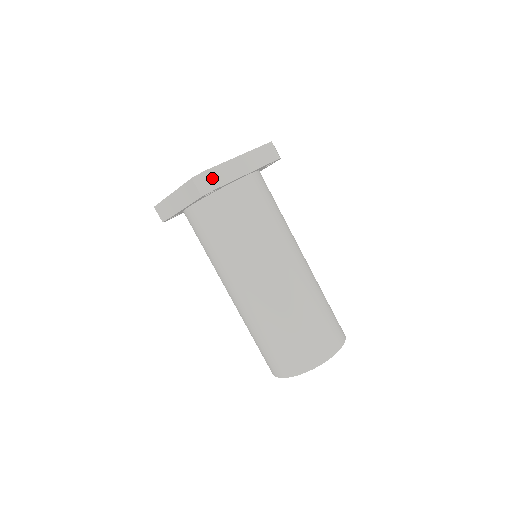
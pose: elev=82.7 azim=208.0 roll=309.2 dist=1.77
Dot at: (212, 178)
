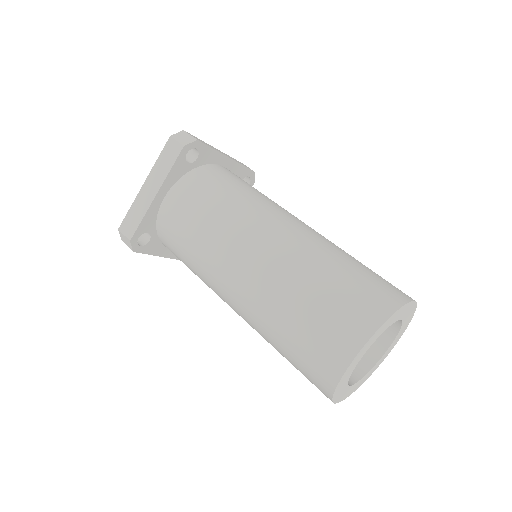
Dot at: (192, 136)
